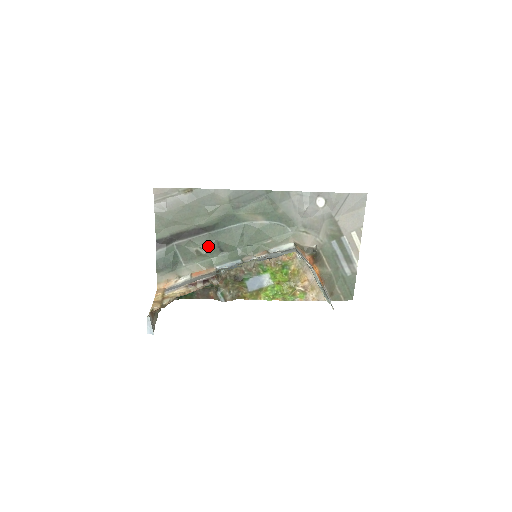
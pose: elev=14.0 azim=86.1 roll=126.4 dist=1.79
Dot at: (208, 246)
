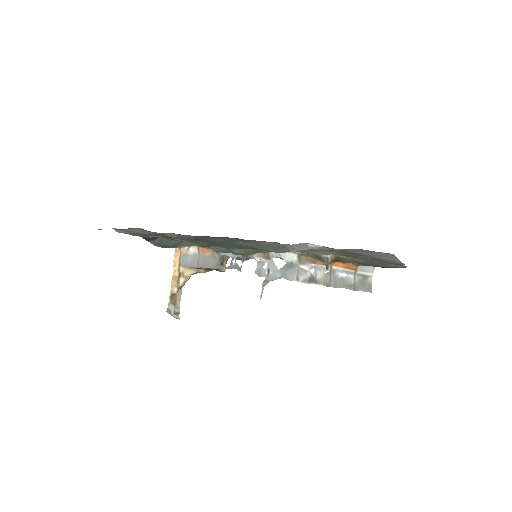
Dot at: (198, 243)
